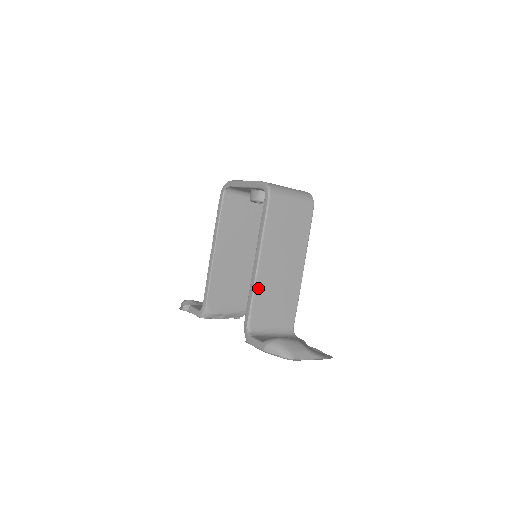
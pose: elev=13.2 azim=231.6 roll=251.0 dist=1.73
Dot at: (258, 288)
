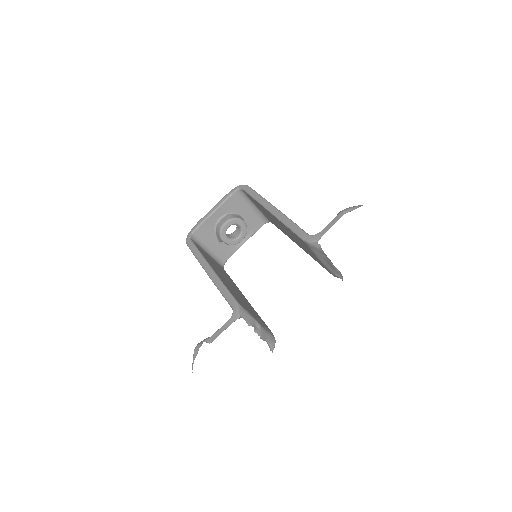
Dot at: occluded
